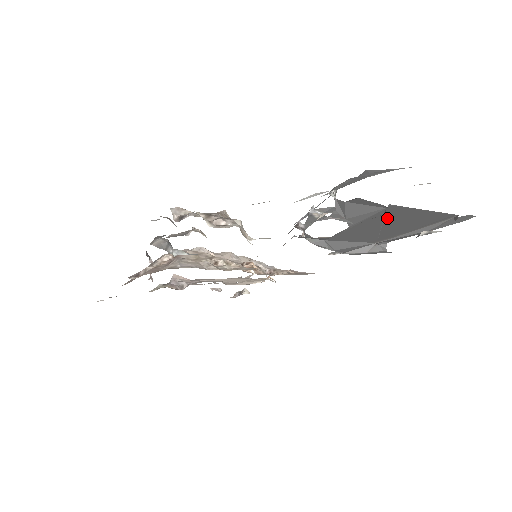
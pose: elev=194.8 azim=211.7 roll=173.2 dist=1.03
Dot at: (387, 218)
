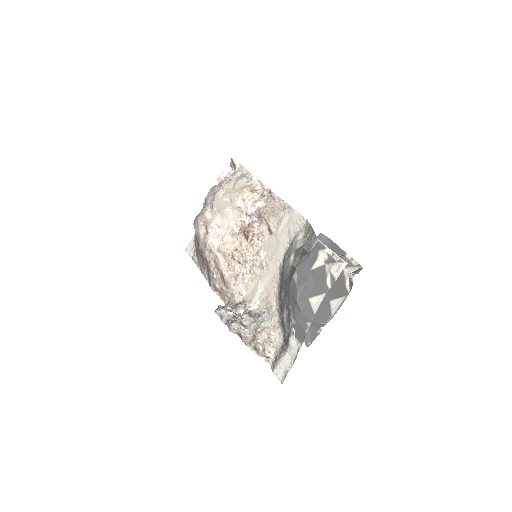
Dot at: occluded
